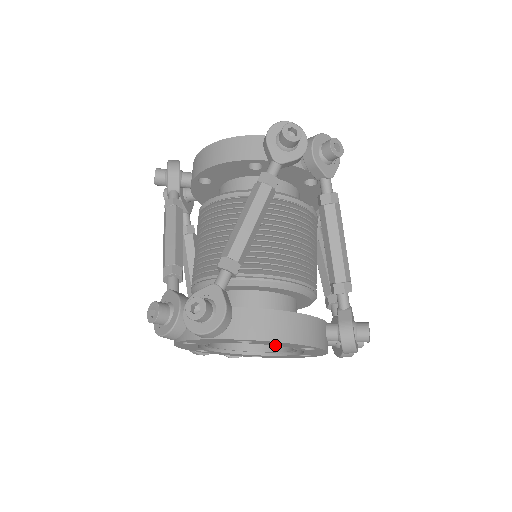
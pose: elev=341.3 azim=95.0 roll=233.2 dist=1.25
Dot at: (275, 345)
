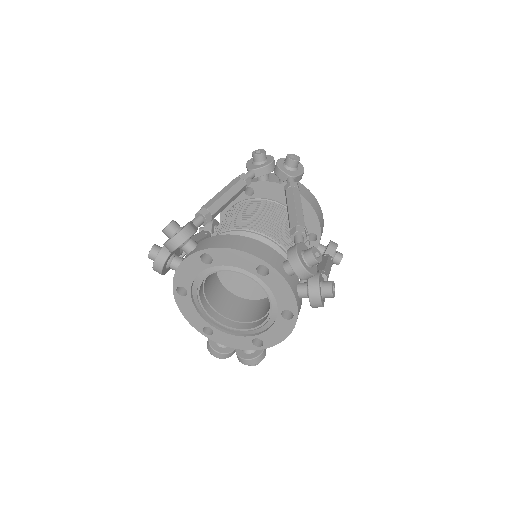
Dot at: (233, 266)
